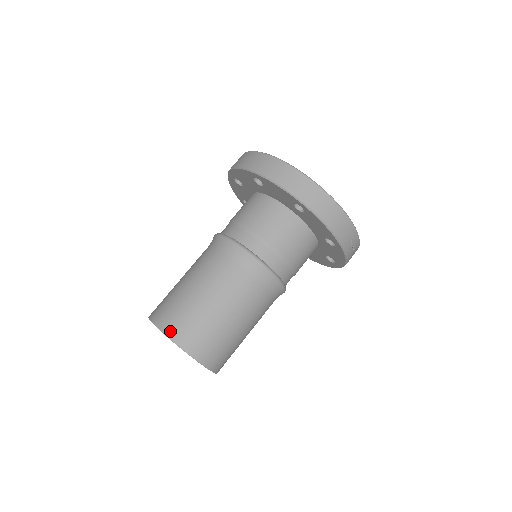
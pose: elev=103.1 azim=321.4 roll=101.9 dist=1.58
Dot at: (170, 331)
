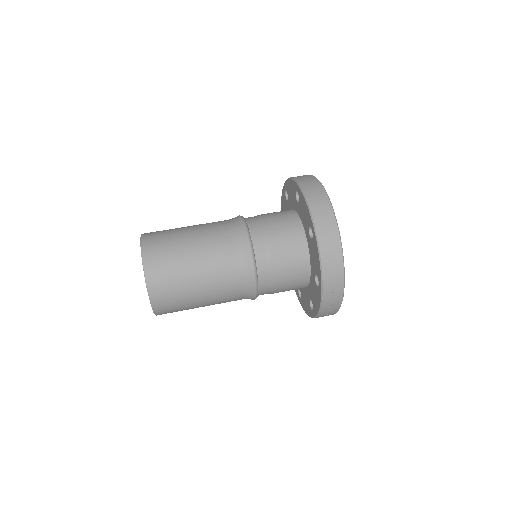
Dot at: (146, 248)
